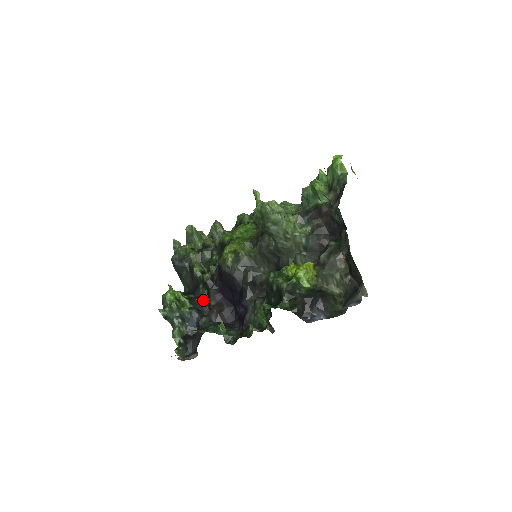
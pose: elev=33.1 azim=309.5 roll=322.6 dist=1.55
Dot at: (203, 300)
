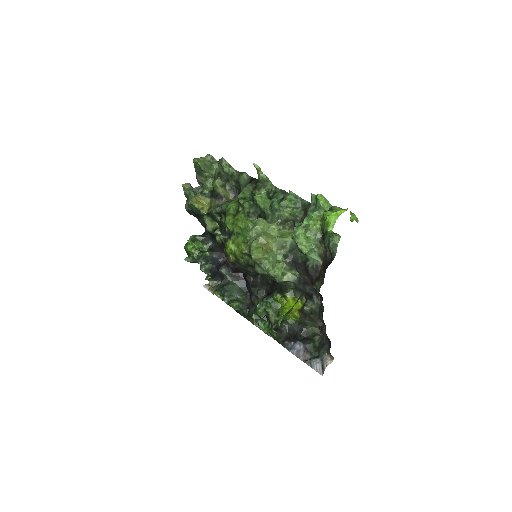
Dot at: (220, 247)
